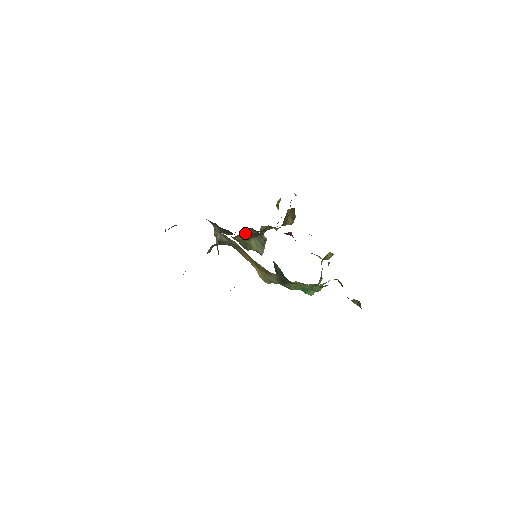
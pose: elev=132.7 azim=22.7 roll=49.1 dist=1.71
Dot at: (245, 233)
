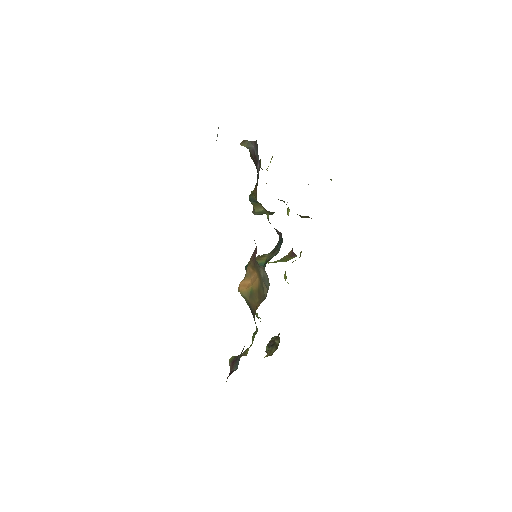
Dot at: occluded
